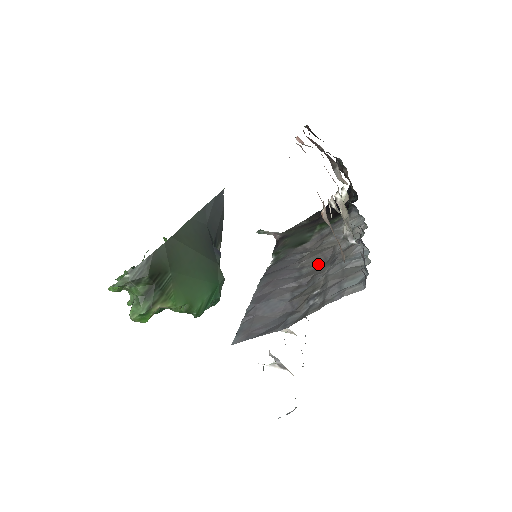
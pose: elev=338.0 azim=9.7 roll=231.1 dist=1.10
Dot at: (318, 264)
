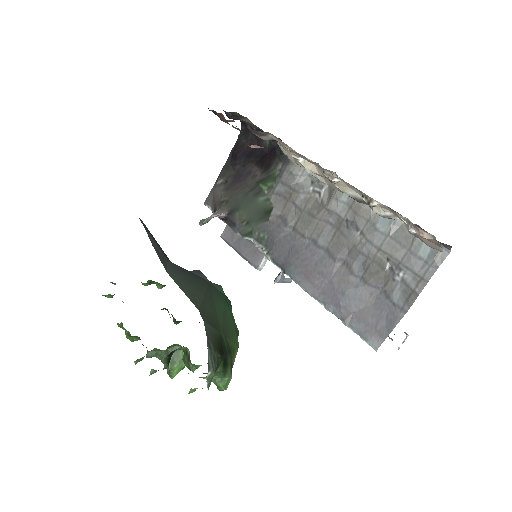
Dot at: (329, 231)
